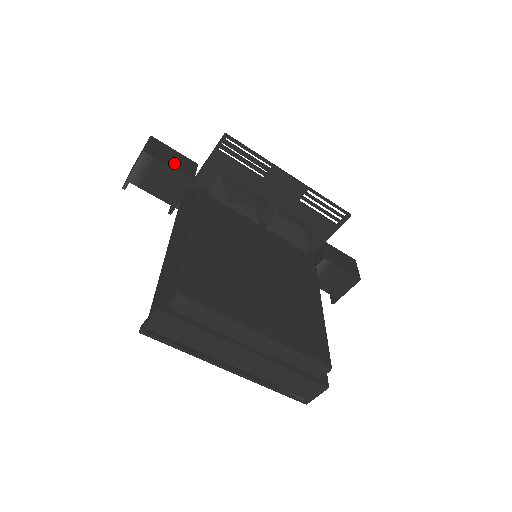
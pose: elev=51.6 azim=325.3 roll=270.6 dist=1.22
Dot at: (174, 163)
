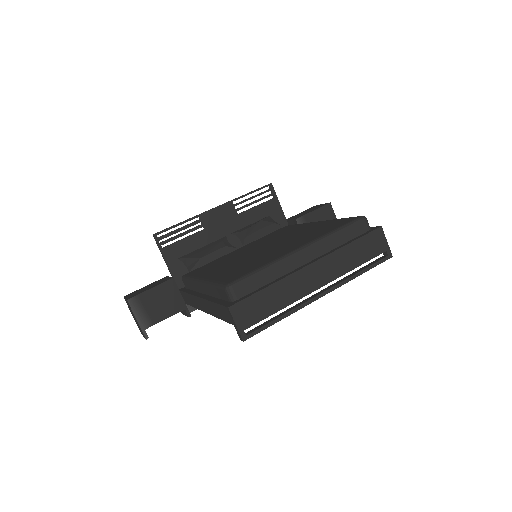
Dot at: (152, 286)
